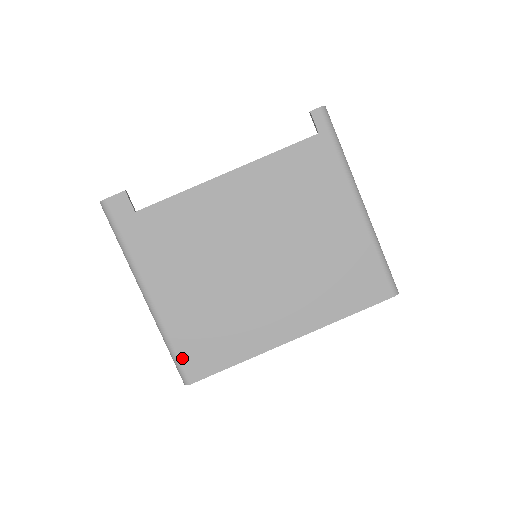
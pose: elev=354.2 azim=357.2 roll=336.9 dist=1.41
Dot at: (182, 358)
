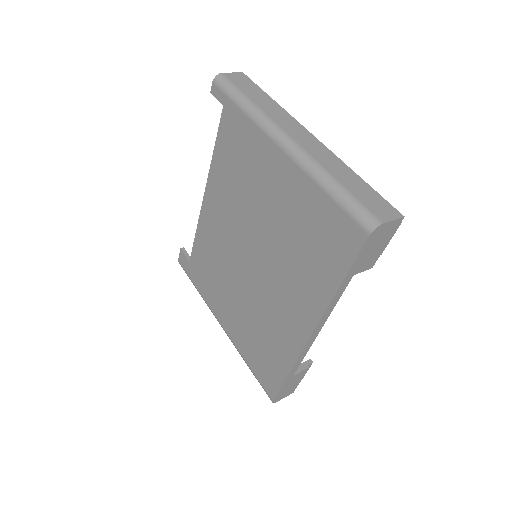
Dot at: (257, 376)
